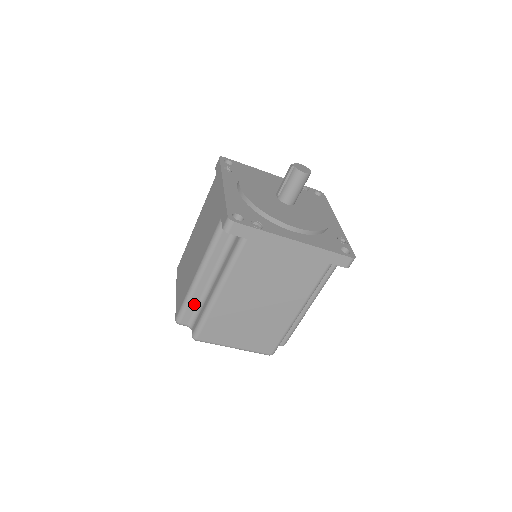
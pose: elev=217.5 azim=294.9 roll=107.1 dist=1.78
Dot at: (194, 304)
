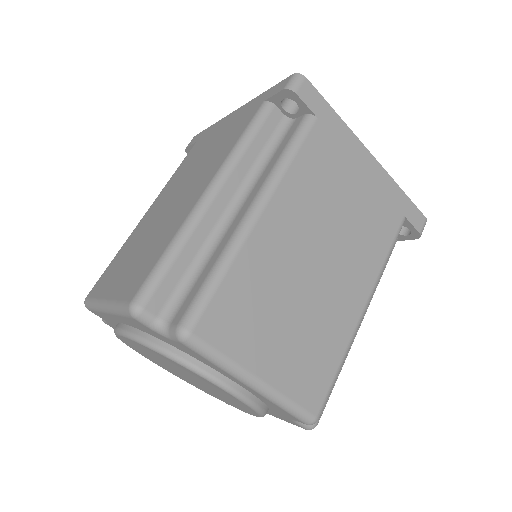
Dot at: (186, 260)
